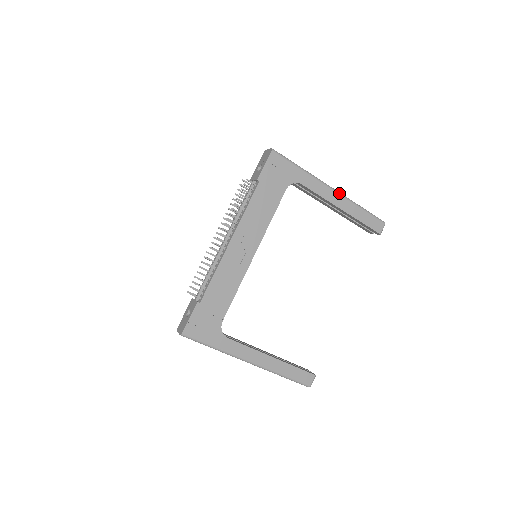
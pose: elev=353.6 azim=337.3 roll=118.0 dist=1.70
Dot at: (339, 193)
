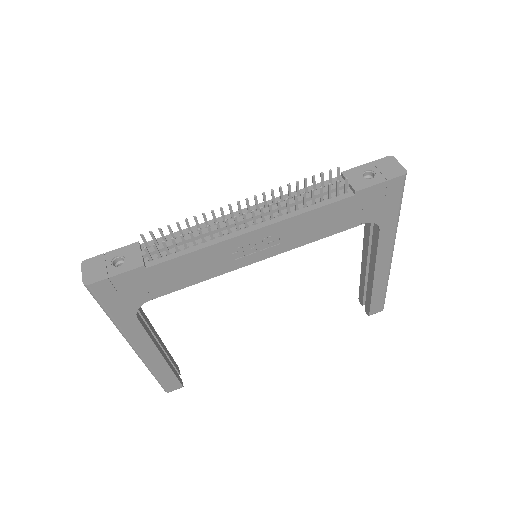
Dot at: (391, 262)
